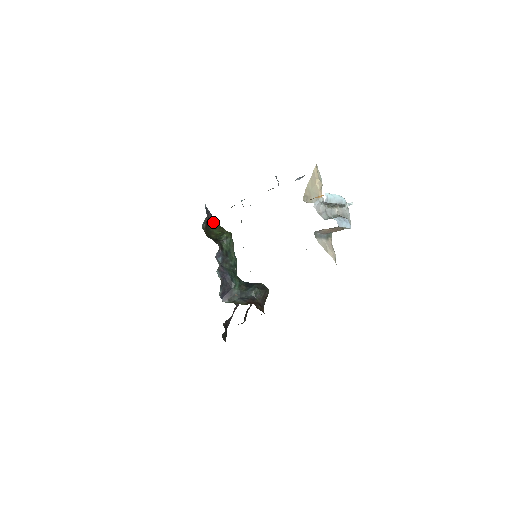
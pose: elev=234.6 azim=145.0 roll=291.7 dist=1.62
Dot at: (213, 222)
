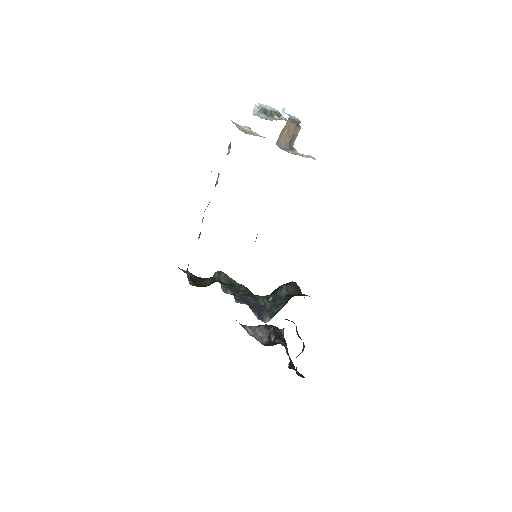
Dot at: (197, 278)
